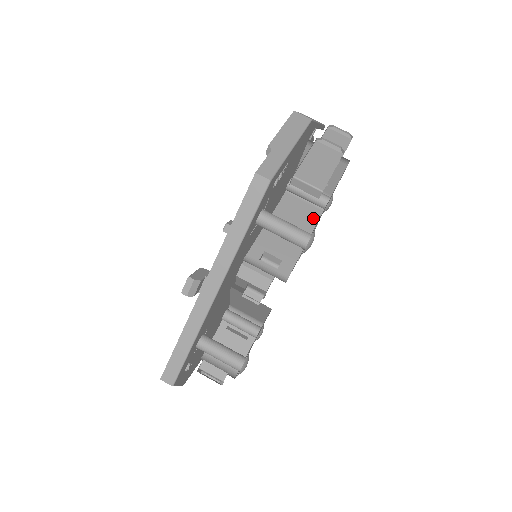
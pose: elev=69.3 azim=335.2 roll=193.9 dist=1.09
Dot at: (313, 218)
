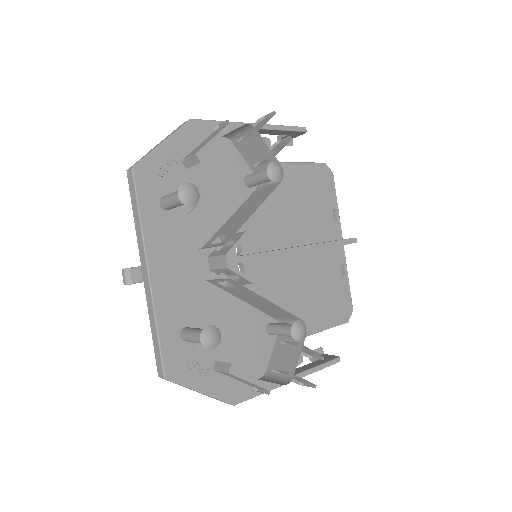
Dot at: (269, 192)
